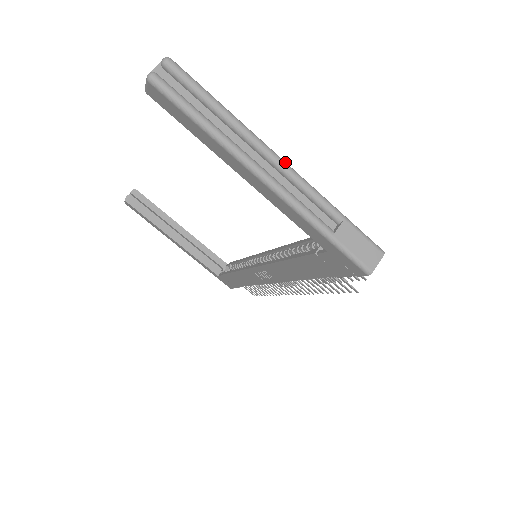
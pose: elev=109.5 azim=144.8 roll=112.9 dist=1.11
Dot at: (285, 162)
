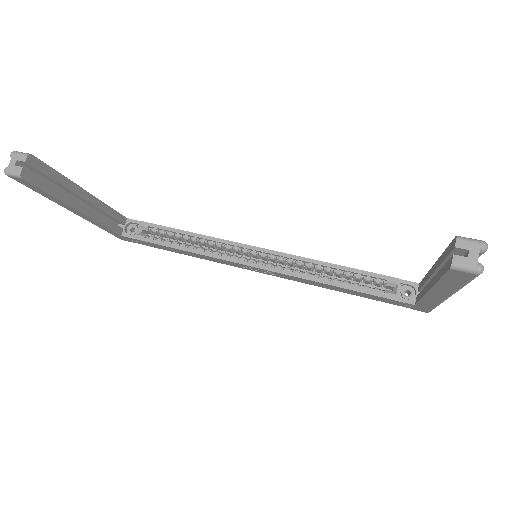
Dot at: occluded
